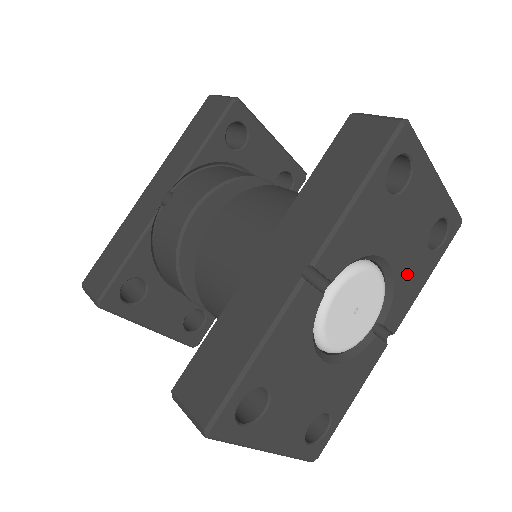
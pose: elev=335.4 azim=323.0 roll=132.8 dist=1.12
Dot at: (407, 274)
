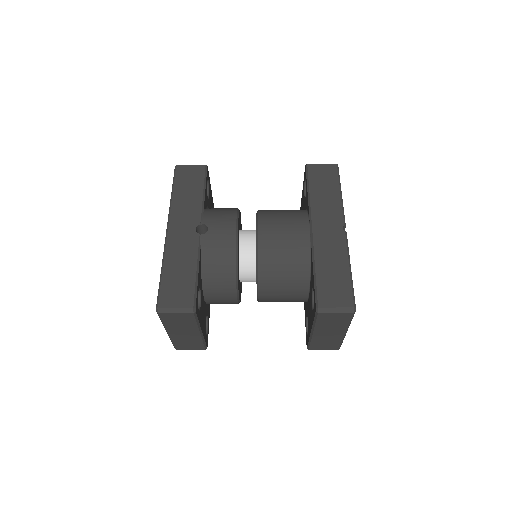
Dot at: occluded
